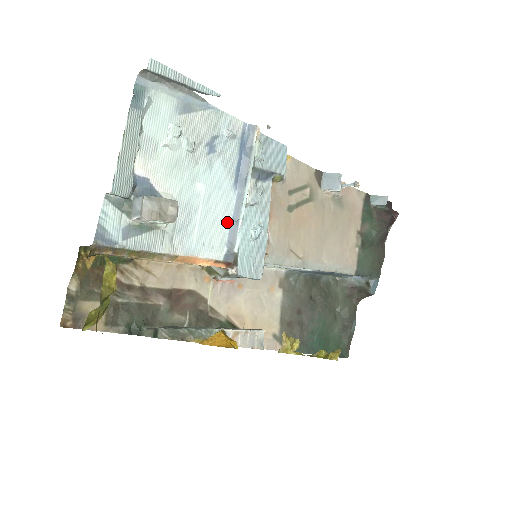
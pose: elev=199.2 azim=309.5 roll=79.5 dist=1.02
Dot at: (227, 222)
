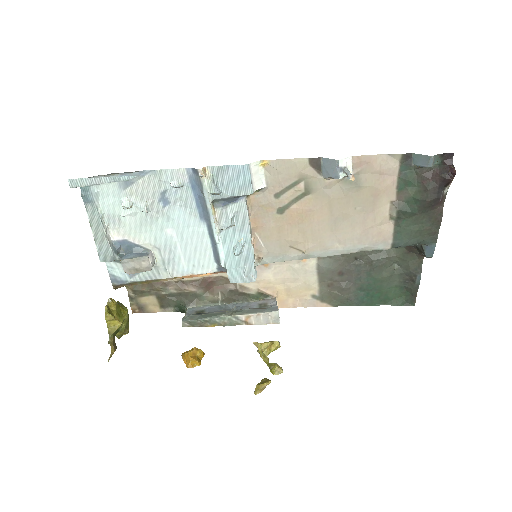
Dot at: (208, 246)
